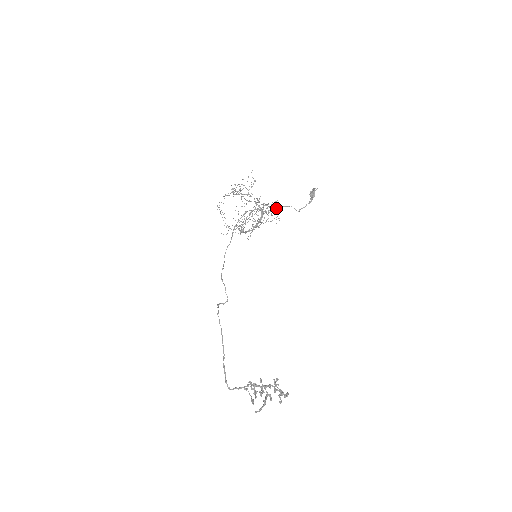
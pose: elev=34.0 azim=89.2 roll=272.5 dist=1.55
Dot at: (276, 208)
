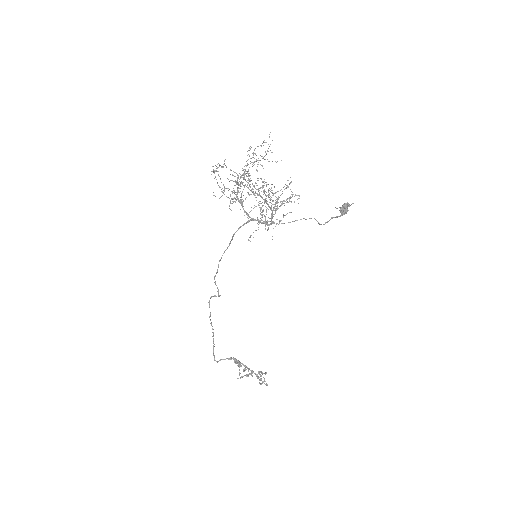
Dot at: (292, 221)
